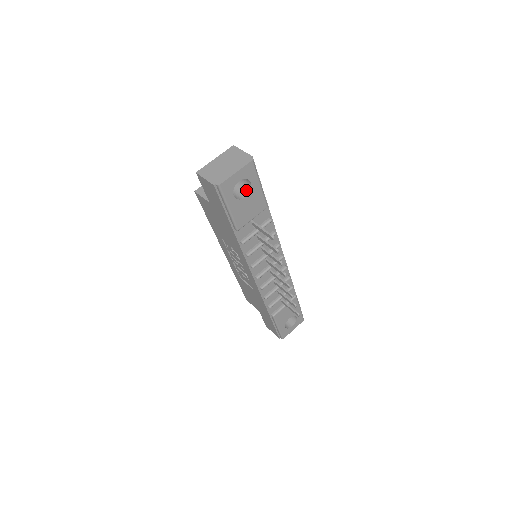
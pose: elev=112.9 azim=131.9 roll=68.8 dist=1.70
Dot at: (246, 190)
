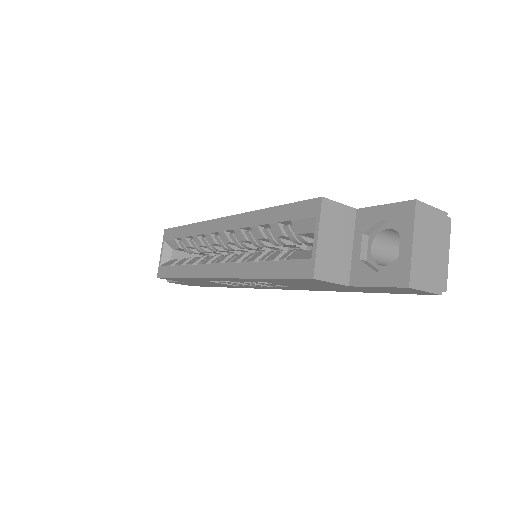
Dot at: occluded
